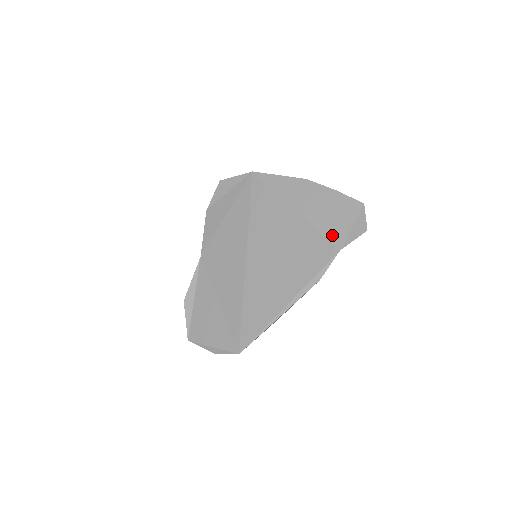
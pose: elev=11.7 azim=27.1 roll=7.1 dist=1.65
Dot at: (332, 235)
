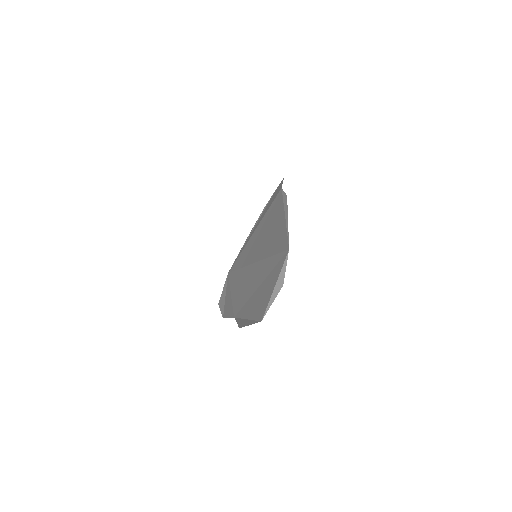
Dot at: (274, 198)
